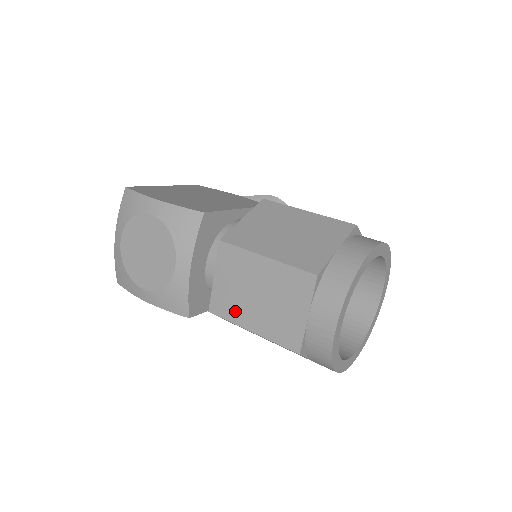
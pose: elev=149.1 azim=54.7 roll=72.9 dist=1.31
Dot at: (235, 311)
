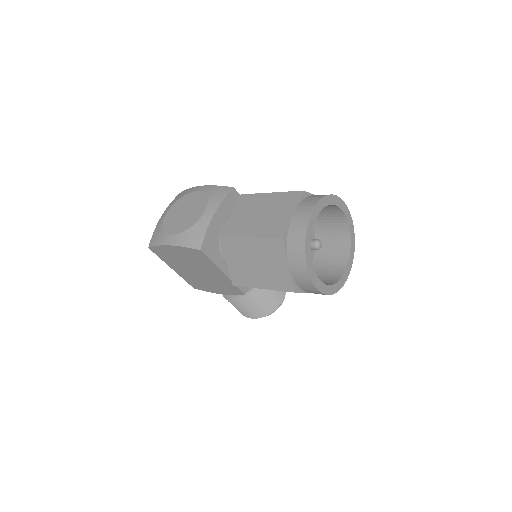
Dot at: (240, 229)
